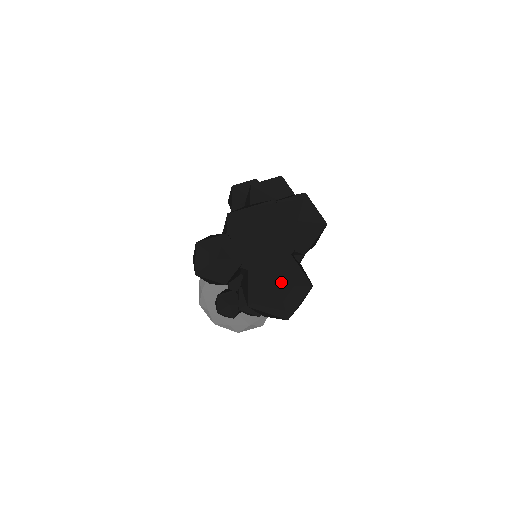
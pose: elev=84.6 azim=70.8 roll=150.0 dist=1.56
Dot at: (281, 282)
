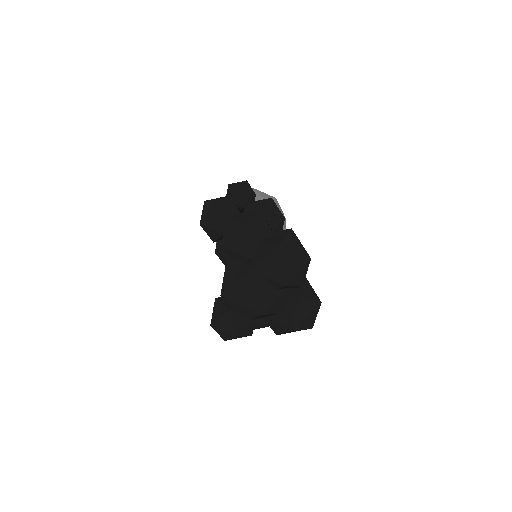
Dot at: (295, 326)
